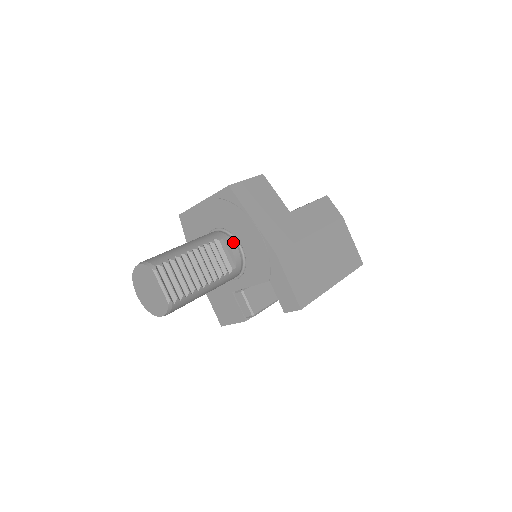
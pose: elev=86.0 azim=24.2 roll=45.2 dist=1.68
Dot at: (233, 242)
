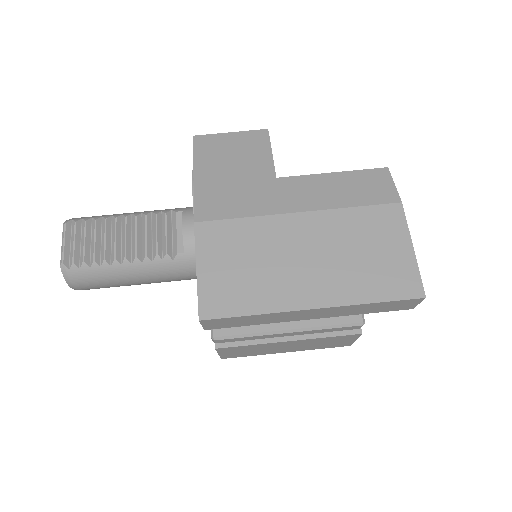
Dot at: (193, 217)
